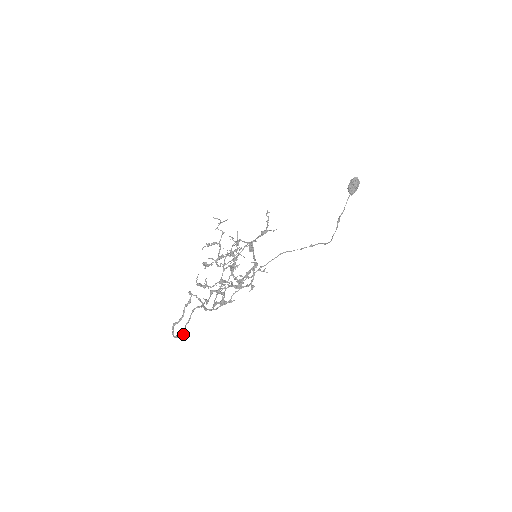
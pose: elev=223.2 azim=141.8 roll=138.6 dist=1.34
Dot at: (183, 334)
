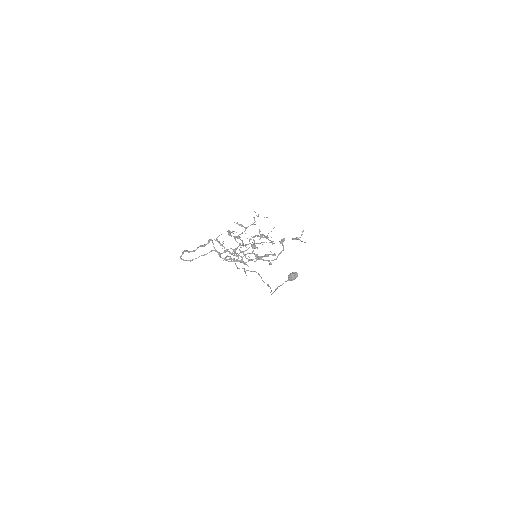
Dot at: occluded
